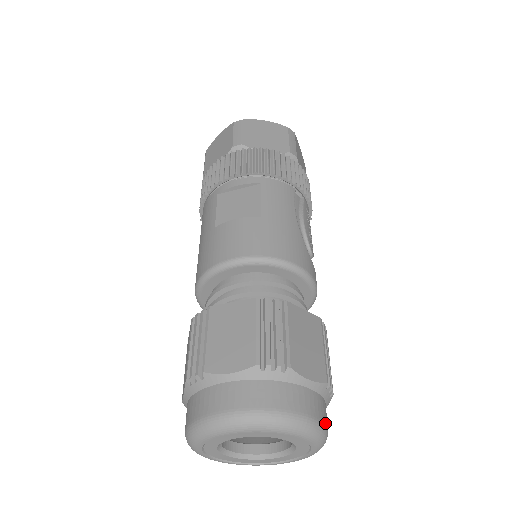
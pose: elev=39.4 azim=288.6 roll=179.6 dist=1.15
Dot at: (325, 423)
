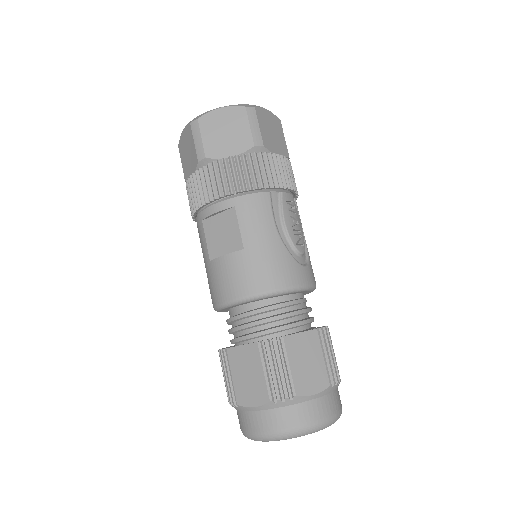
Dot at: (335, 412)
